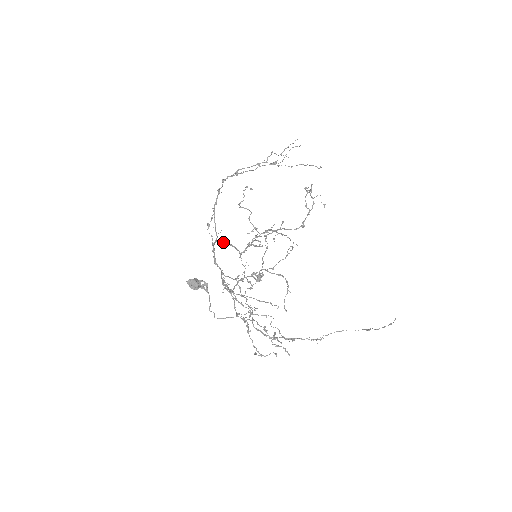
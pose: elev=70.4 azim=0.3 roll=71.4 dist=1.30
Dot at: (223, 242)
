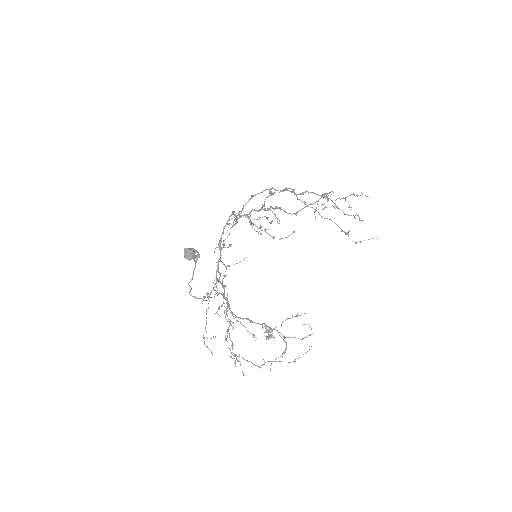
Dot at: occluded
